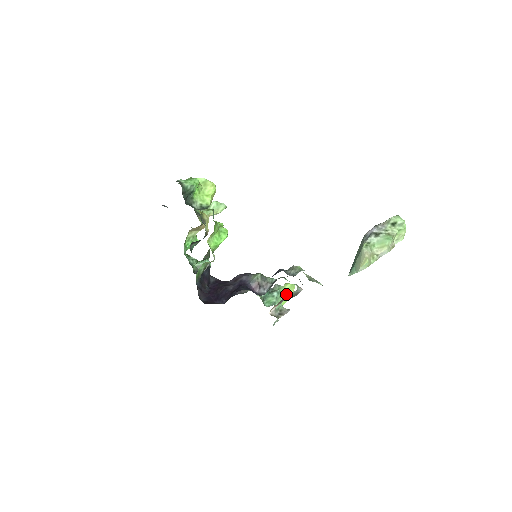
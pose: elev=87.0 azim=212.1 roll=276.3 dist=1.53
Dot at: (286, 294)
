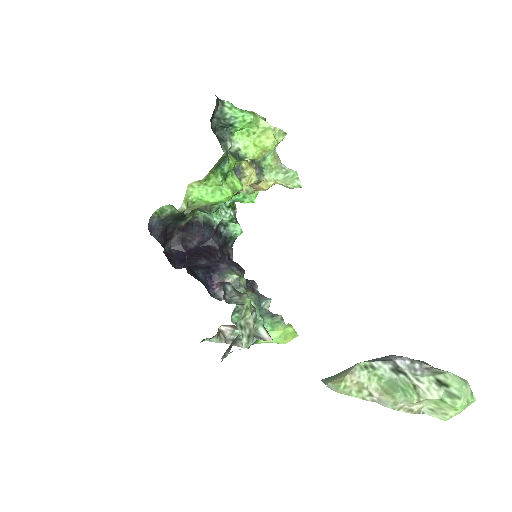
Dot at: (280, 335)
